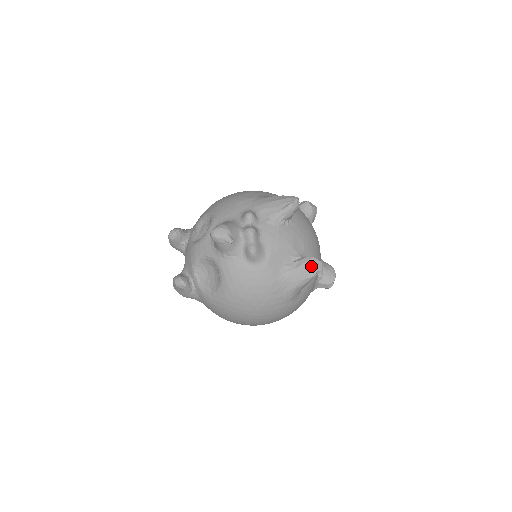
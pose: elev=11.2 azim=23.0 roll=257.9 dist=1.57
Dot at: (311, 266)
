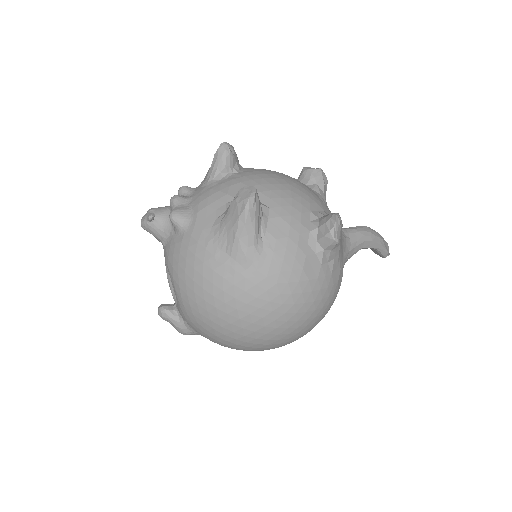
Dot at: (240, 197)
